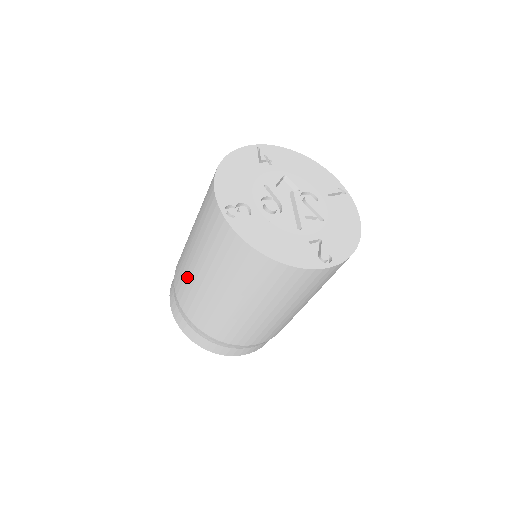
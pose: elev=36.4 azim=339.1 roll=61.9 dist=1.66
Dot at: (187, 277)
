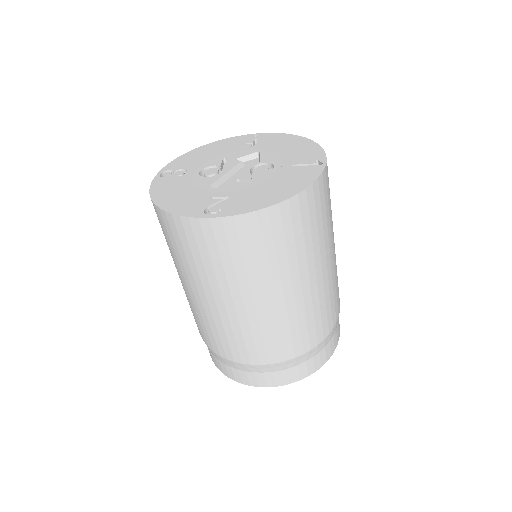
Dot at: occluded
